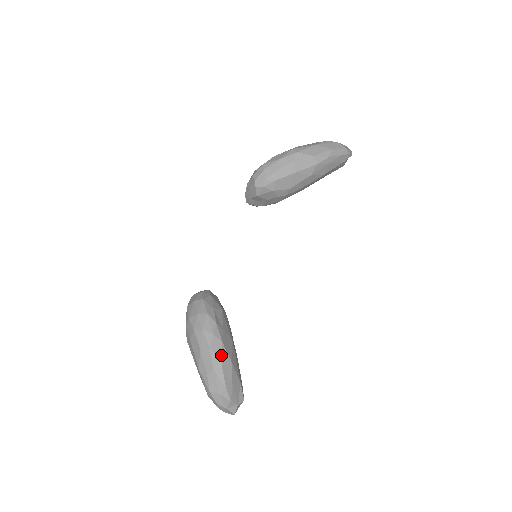
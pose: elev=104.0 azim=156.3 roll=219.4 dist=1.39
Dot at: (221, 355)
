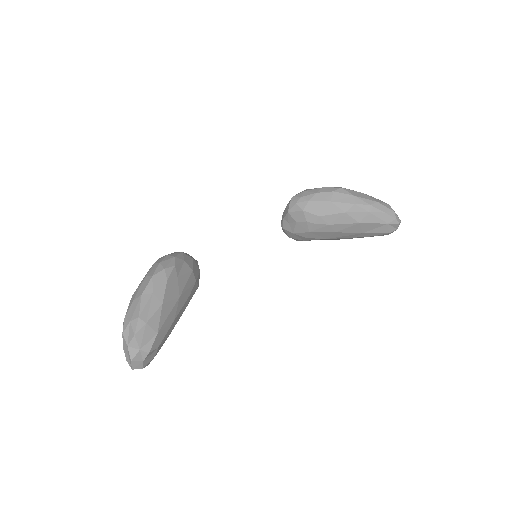
Dot at: (157, 288)
